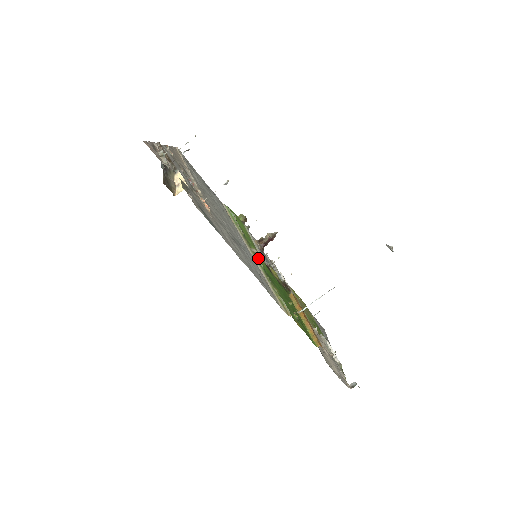
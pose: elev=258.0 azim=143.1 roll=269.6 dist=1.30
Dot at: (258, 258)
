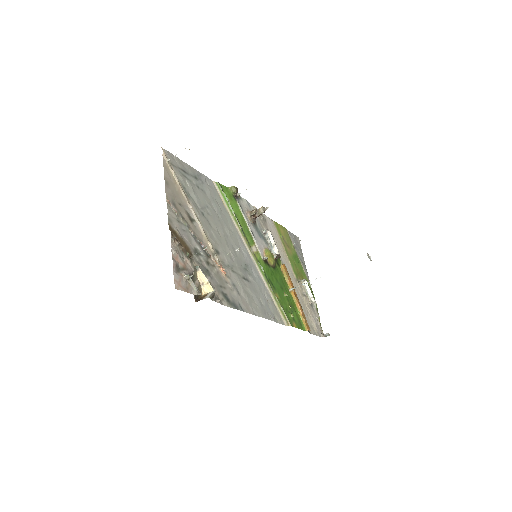
Dot at: (259, 262)
